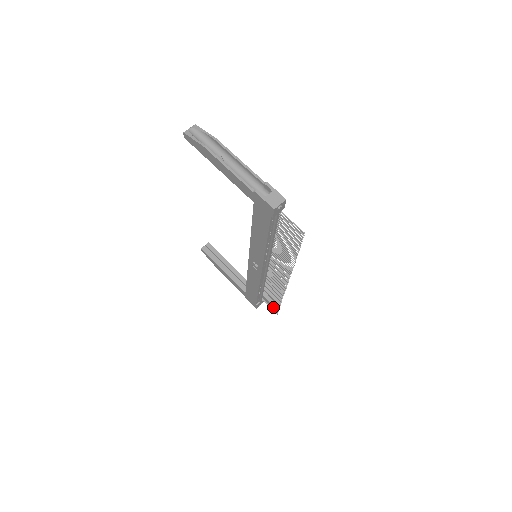
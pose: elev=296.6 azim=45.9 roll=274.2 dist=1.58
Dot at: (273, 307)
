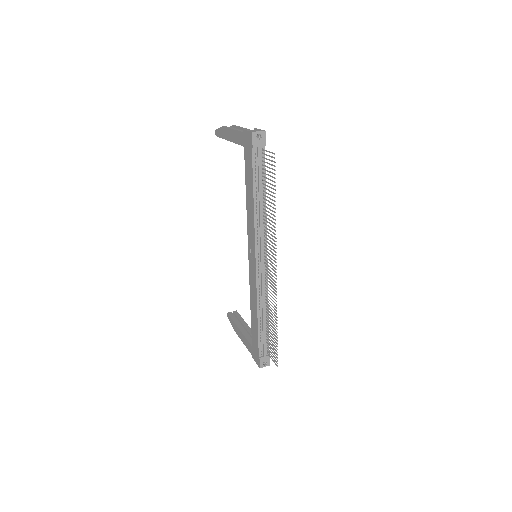
Dot at: (274, 354)
